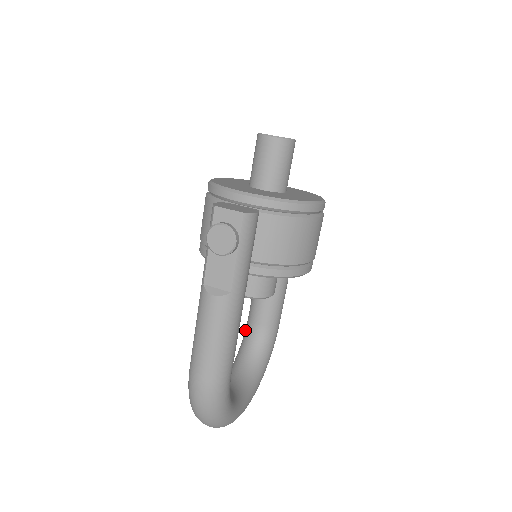
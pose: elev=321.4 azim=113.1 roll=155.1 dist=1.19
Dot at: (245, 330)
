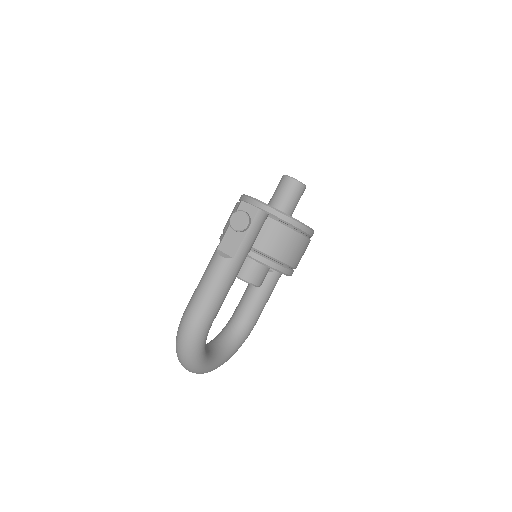
Dot at: (229, 320)
